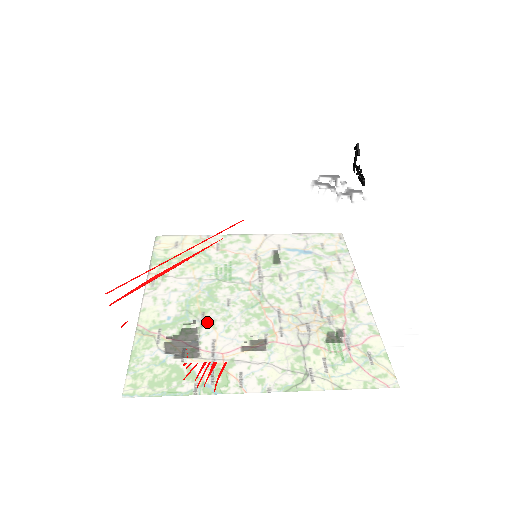
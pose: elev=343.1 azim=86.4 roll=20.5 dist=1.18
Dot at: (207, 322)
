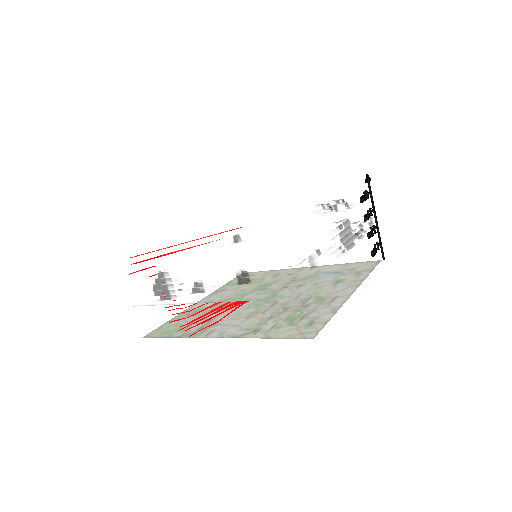
Dot at: (169, 270)
